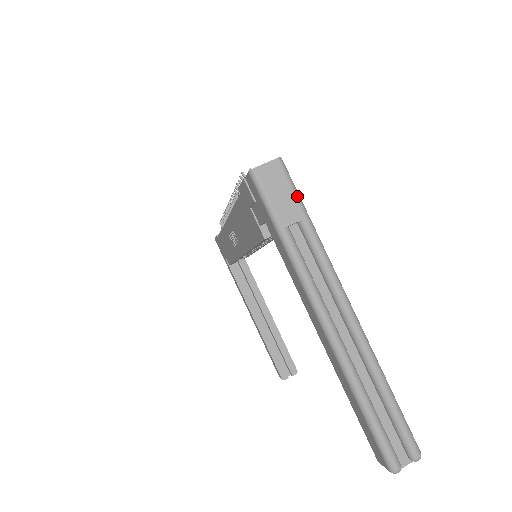
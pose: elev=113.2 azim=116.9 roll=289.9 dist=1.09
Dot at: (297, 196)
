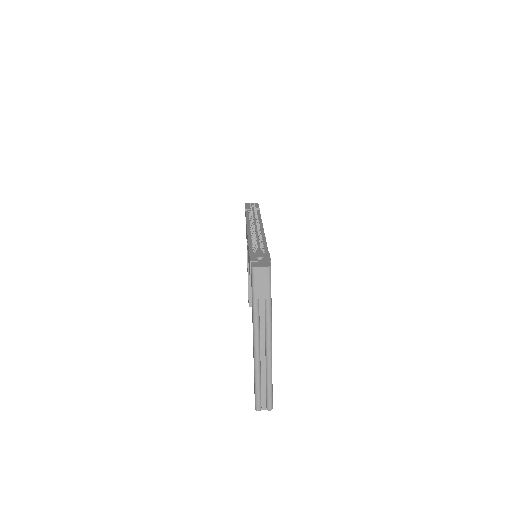
Dot at: (269, 287)
